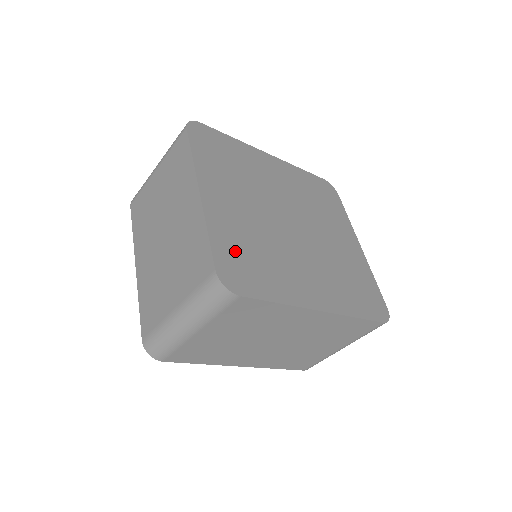
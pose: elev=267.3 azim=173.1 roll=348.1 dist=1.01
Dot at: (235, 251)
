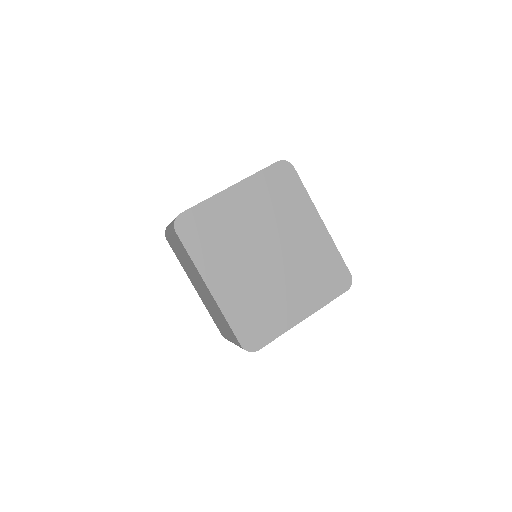
Dot at: (205, 220)
